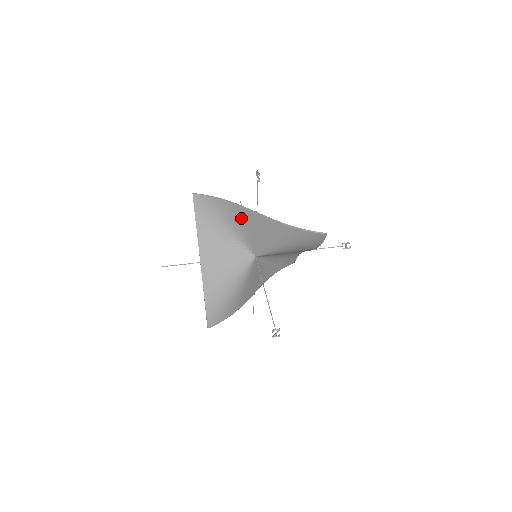
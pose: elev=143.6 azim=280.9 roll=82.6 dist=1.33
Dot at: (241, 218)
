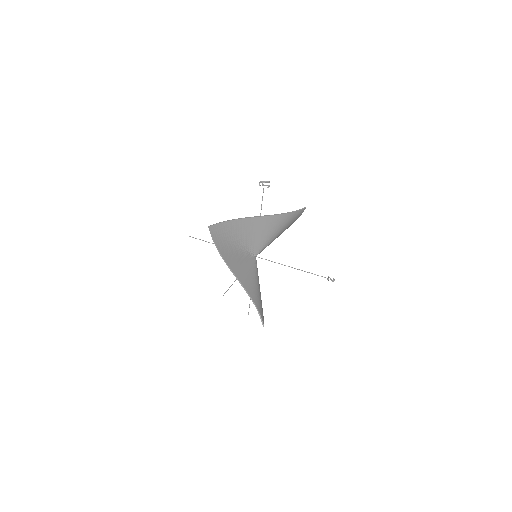
Dot at: (246, 228)
